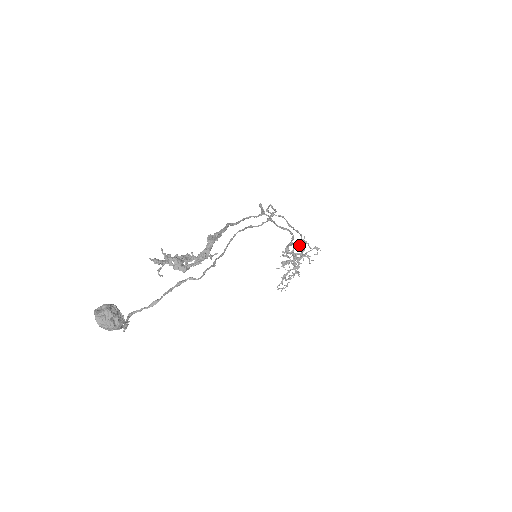
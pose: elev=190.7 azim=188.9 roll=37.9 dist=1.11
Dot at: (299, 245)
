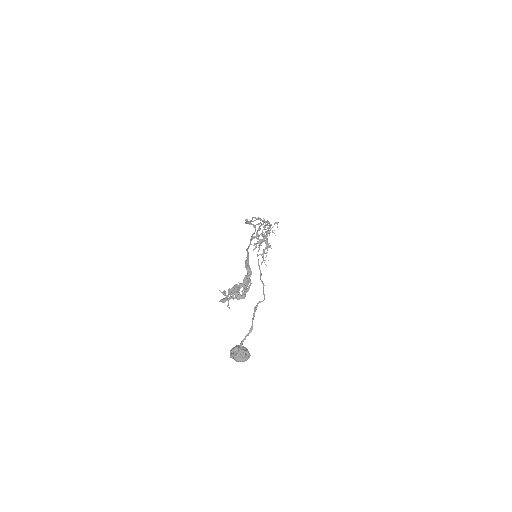
Dot at: (263, 226)
